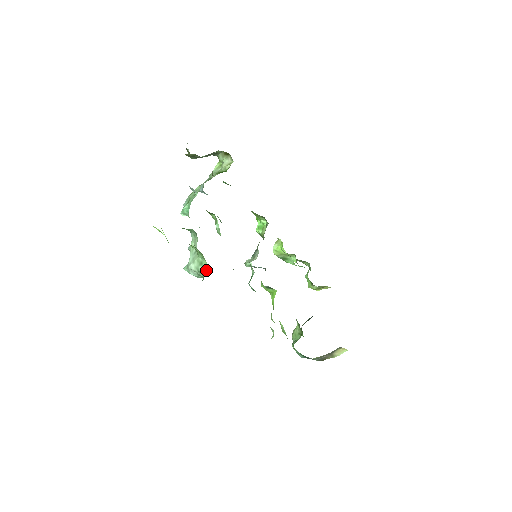
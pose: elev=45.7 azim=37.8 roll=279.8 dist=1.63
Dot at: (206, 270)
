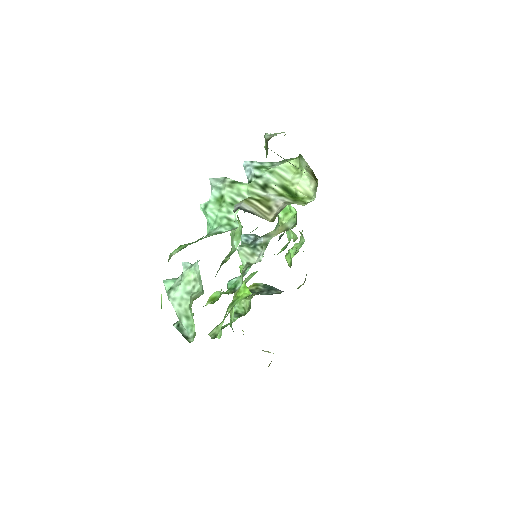
Dot at: (189, 332)
